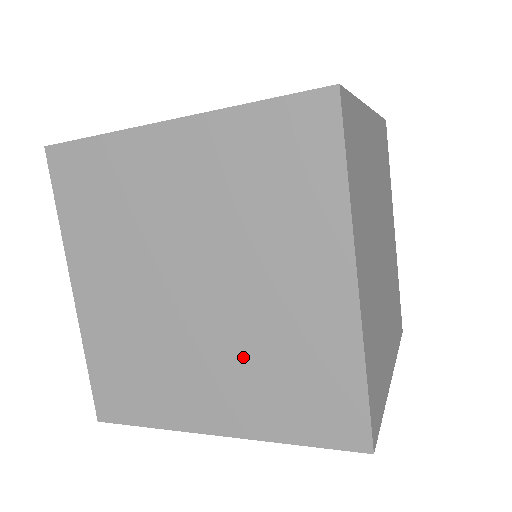
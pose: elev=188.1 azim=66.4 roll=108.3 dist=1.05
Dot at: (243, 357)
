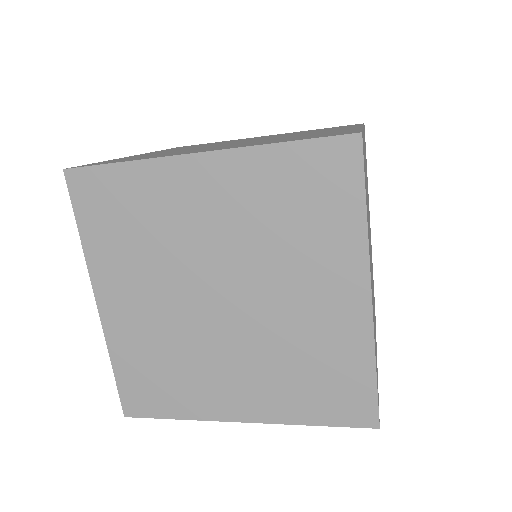
Dot at: (268, 358)
